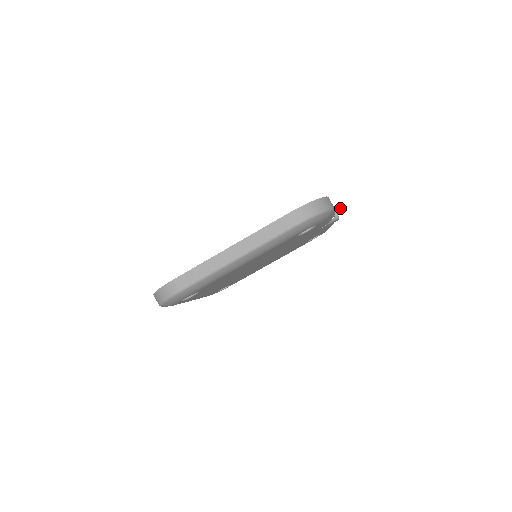
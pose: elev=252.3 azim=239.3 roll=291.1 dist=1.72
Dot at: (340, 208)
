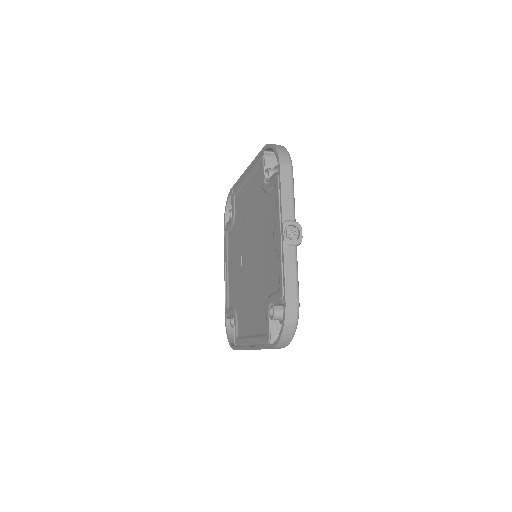
Dot at: (295, 236)
